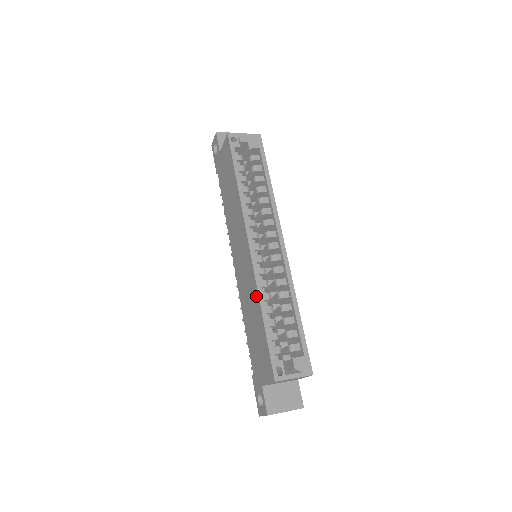
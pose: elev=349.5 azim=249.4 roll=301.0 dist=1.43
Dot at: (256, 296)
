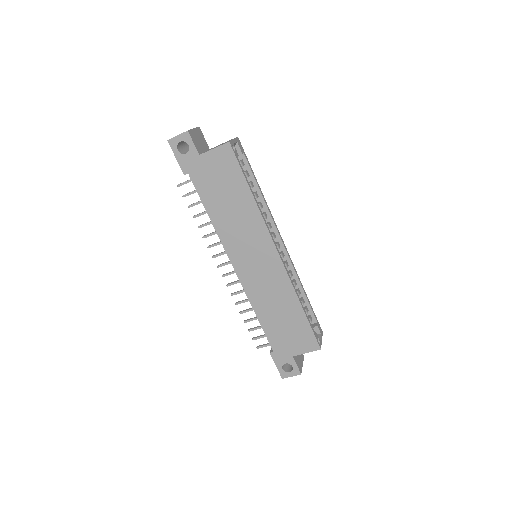
Dot at: (291, 293)
